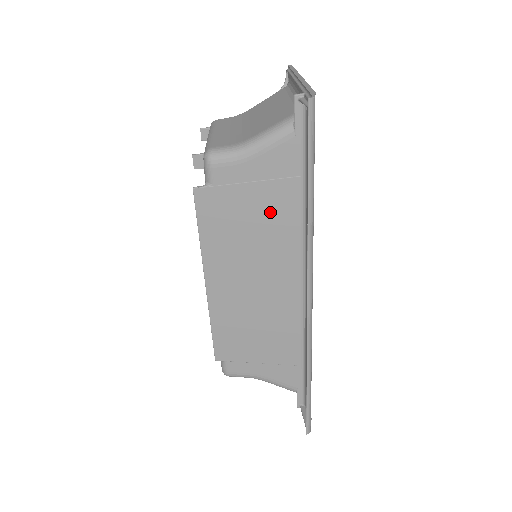
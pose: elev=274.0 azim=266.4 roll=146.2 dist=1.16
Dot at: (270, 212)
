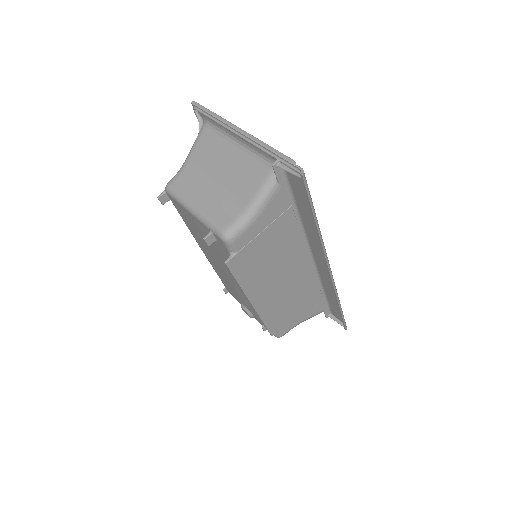
Dot at: (279, 238)
